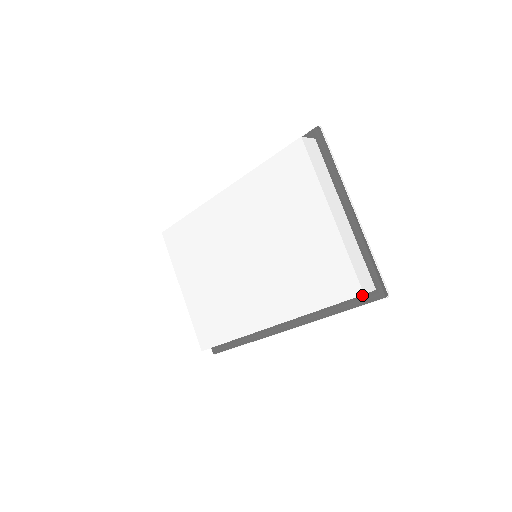
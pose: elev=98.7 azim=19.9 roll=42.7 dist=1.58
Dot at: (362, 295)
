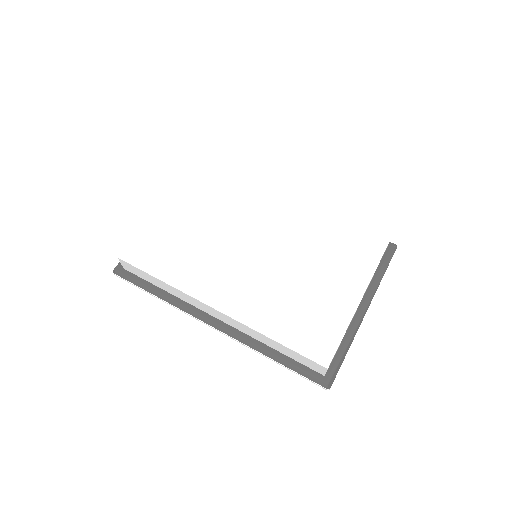
Dot at: (309, 368)
